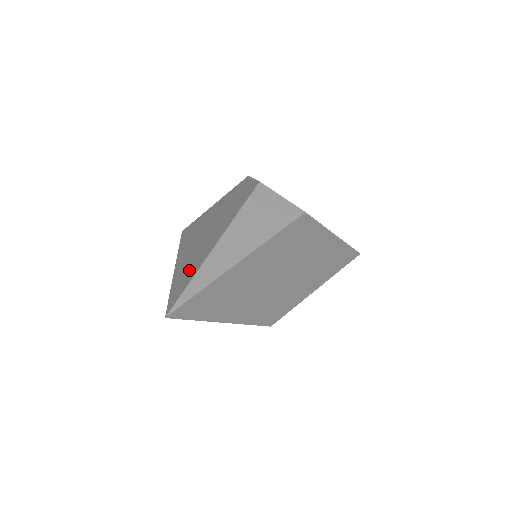
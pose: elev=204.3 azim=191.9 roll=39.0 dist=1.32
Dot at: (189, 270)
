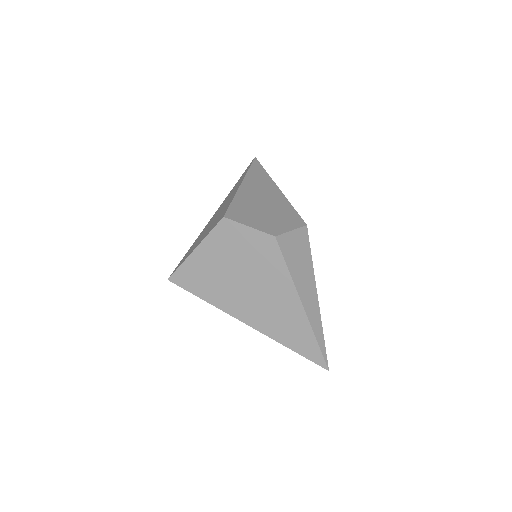
Dot at: (295, 333)
